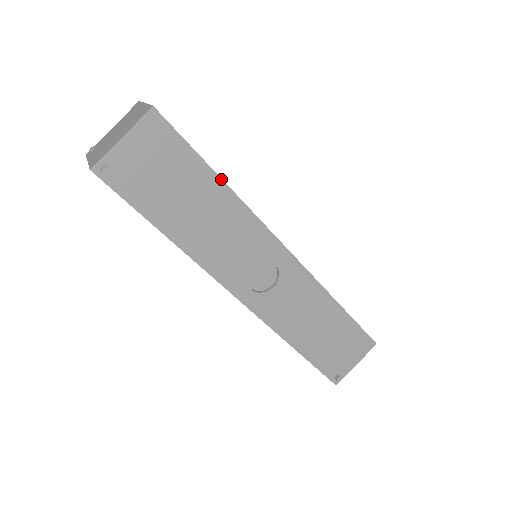
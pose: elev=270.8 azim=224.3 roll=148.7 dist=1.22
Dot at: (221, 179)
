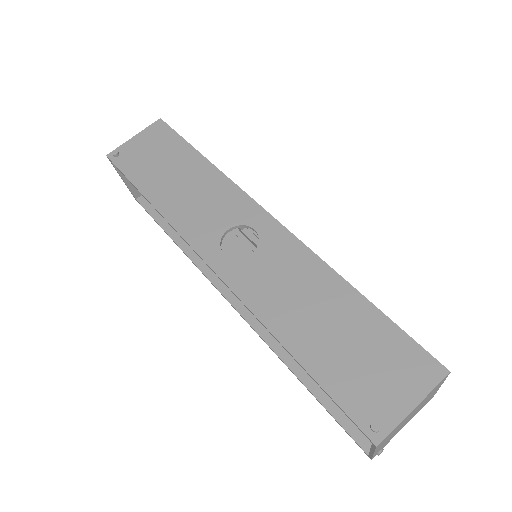
Dot at: (204, 157)
